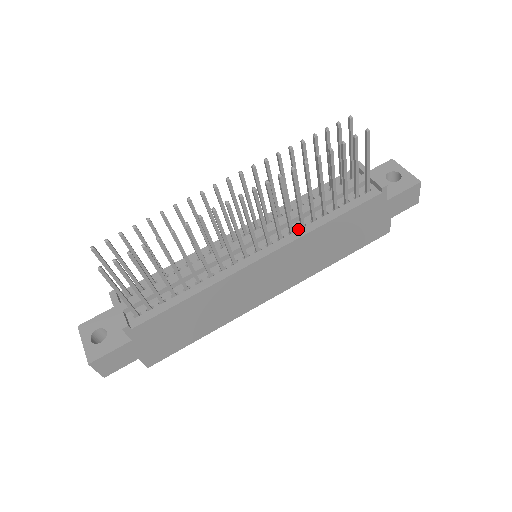
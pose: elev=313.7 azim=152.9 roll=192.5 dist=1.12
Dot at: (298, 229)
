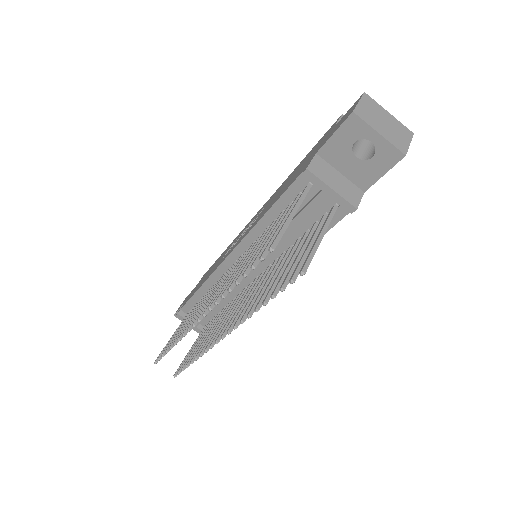
Dot at: occluded
